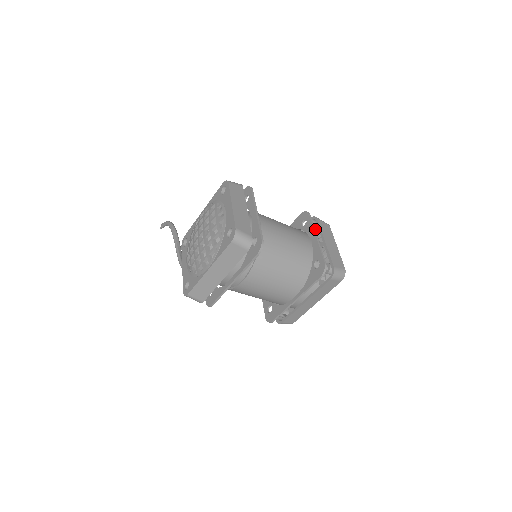
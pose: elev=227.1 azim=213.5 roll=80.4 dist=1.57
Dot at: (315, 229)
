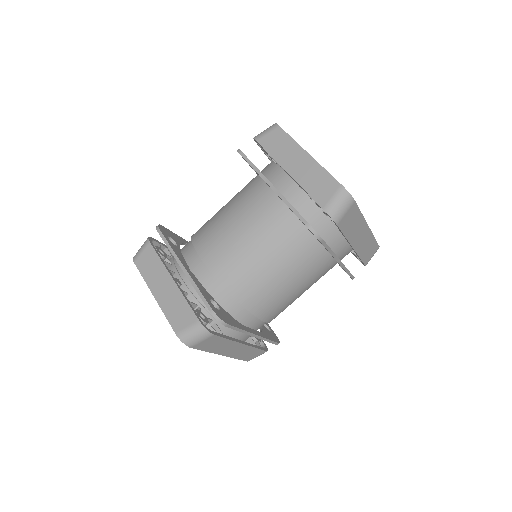
Dot at: occluded
